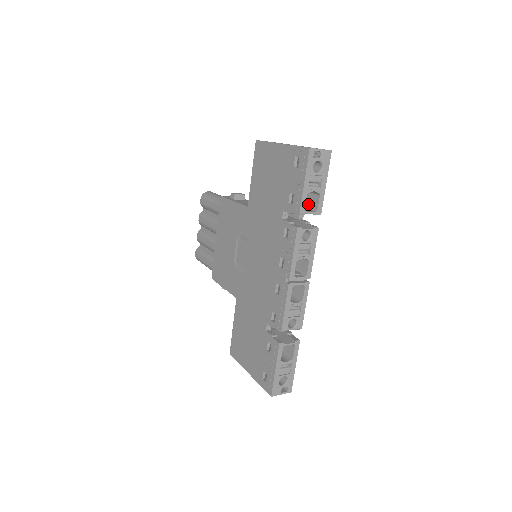
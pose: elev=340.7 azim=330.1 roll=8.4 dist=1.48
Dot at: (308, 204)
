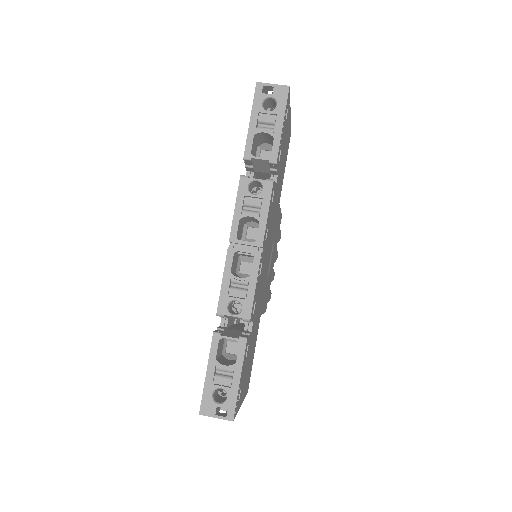
Dot at: occluded
